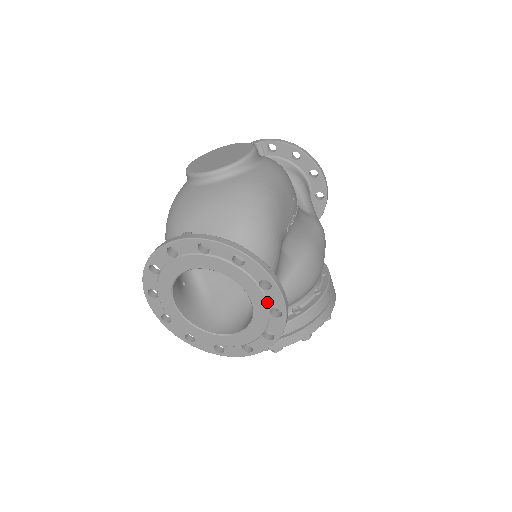
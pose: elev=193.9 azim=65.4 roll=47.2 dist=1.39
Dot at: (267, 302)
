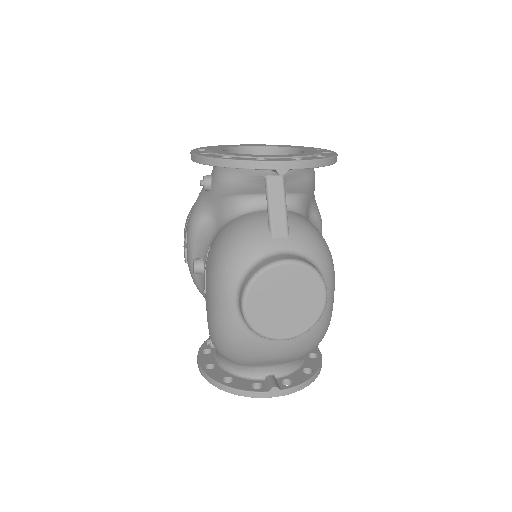
Dot at: occluded
